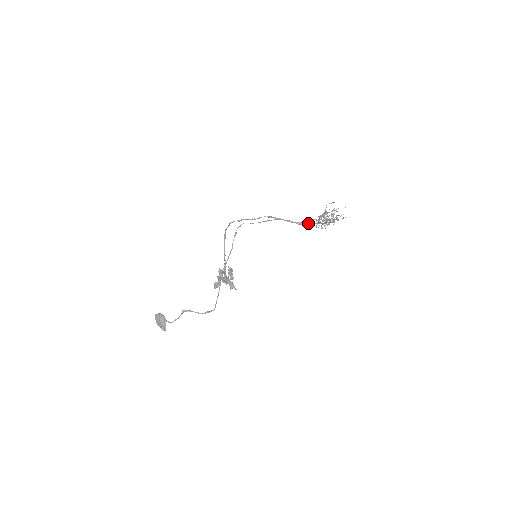
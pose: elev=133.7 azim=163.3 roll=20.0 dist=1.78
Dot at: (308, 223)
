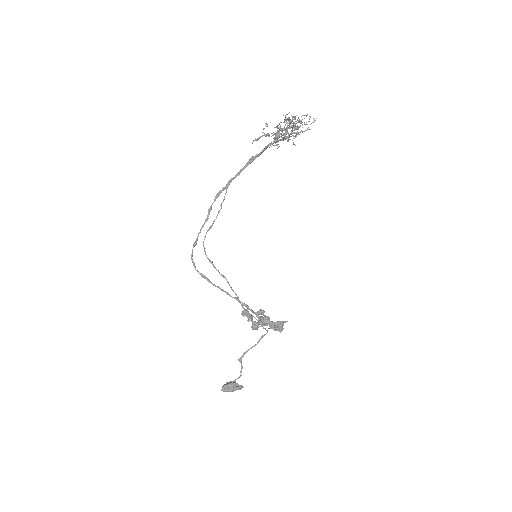
Dot at: (261, 151)
